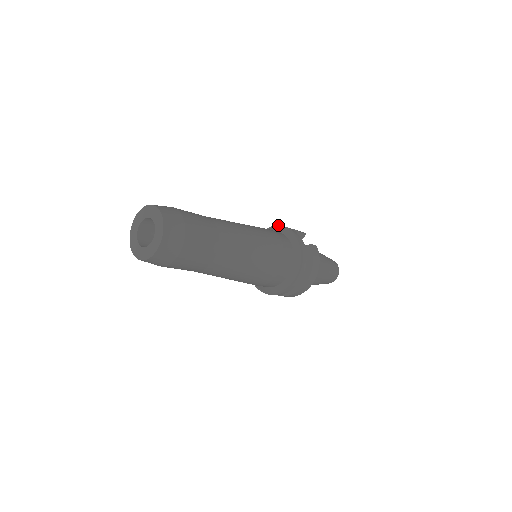
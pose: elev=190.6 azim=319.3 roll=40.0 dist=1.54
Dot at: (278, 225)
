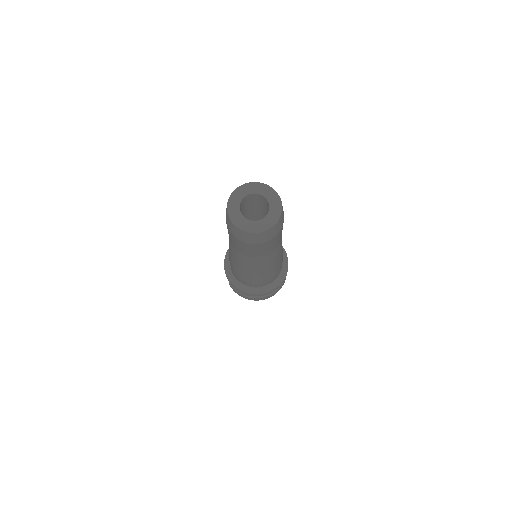
Dot at: occluded
